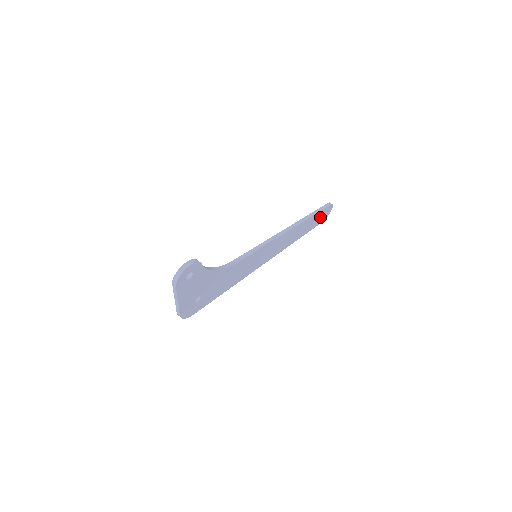
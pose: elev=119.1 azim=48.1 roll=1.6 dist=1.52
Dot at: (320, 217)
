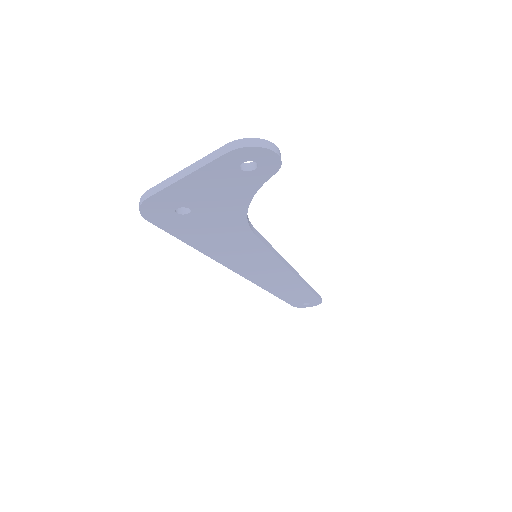
Dot at: (304, 300)
